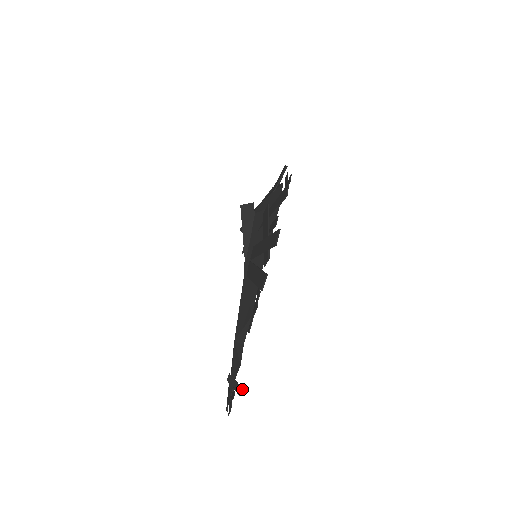
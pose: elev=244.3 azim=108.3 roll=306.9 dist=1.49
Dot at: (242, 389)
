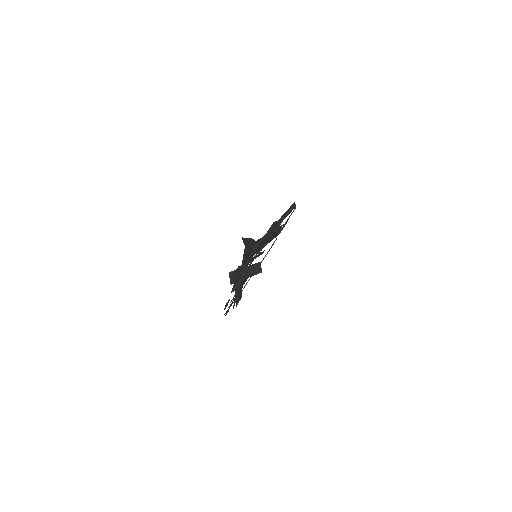
Dot at: occluded
